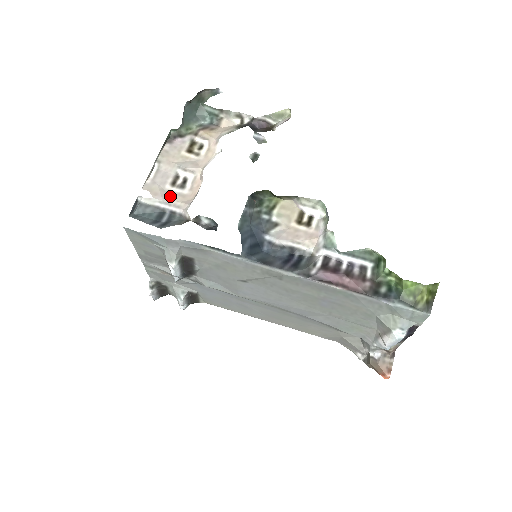
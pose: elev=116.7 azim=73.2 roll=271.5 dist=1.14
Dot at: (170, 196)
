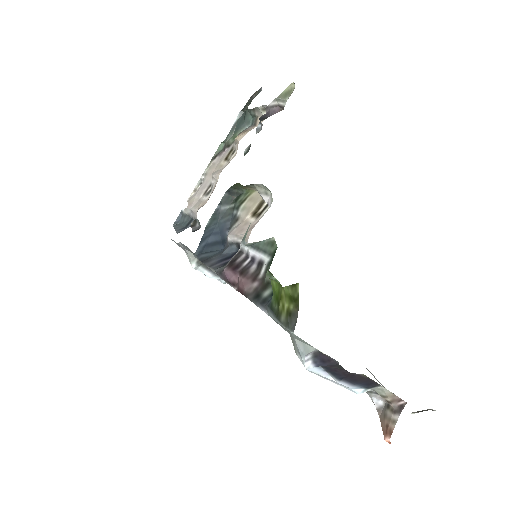
Dot at: (197, 204)
